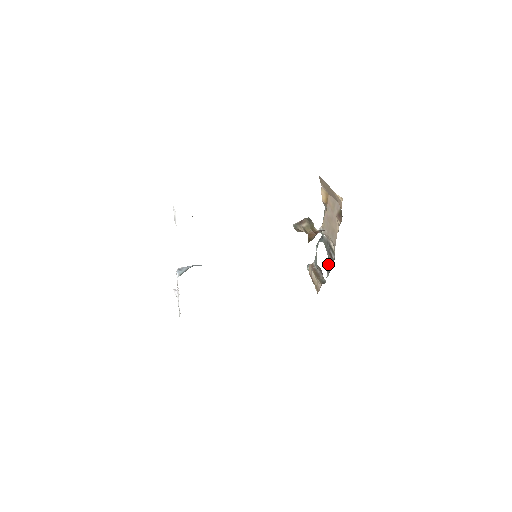
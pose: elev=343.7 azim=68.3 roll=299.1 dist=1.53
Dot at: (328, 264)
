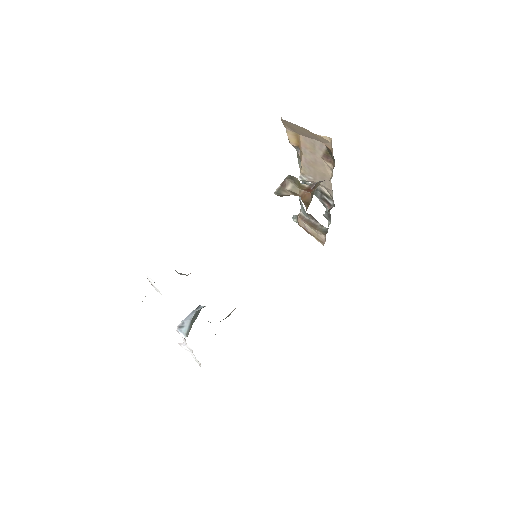
Dot at: (325, 211)
